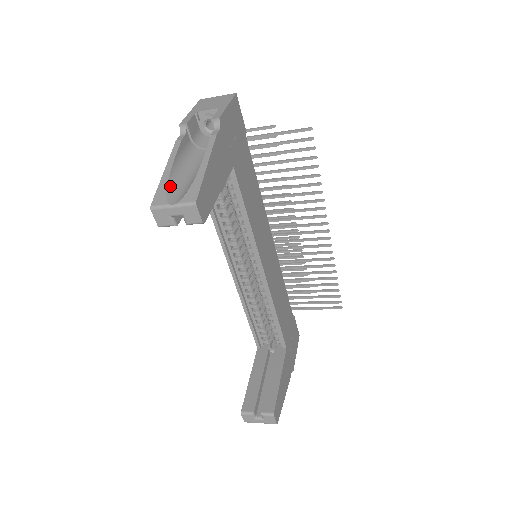
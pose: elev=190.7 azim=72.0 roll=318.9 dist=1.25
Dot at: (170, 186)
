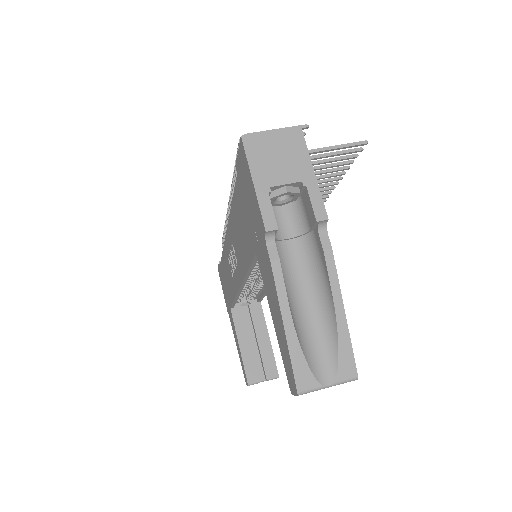
Dot at: (304, 351)
